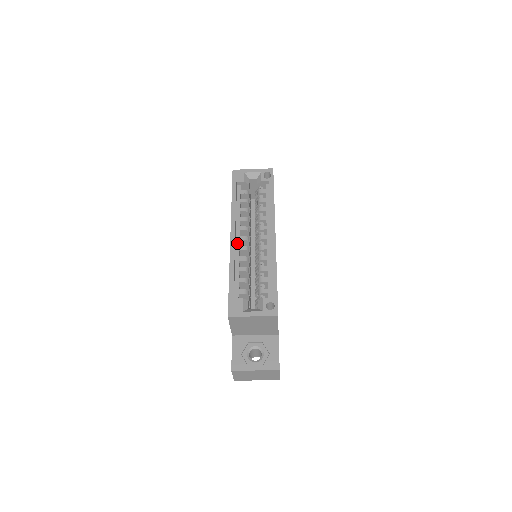
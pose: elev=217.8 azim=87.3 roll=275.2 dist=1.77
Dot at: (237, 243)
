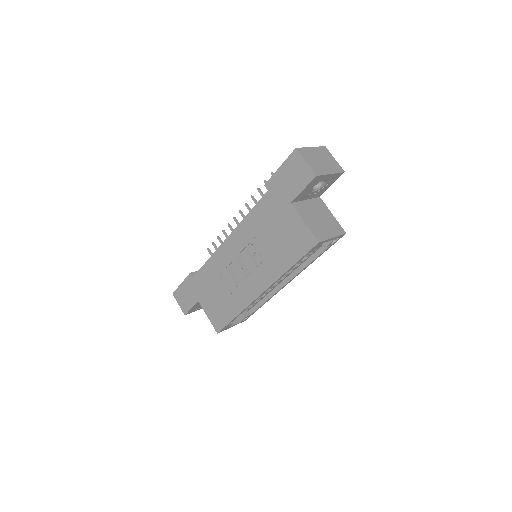
Dot at: occluded
